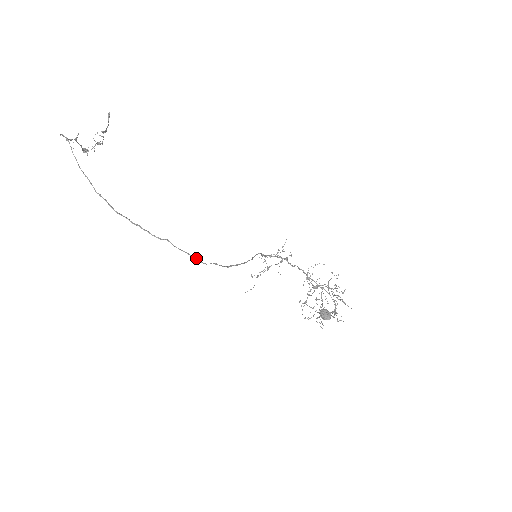
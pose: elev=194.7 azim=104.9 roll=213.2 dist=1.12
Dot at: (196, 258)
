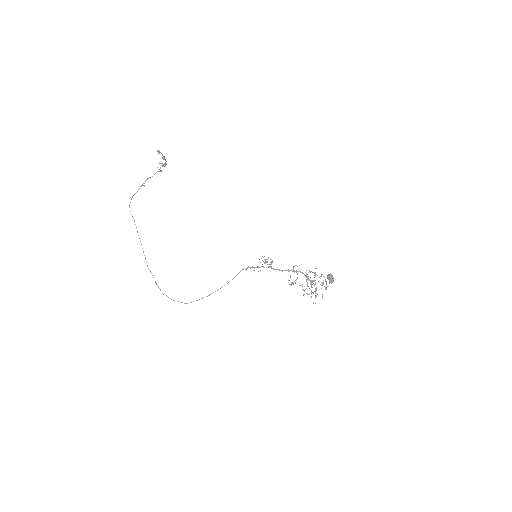
Dot at: (181, 302)
